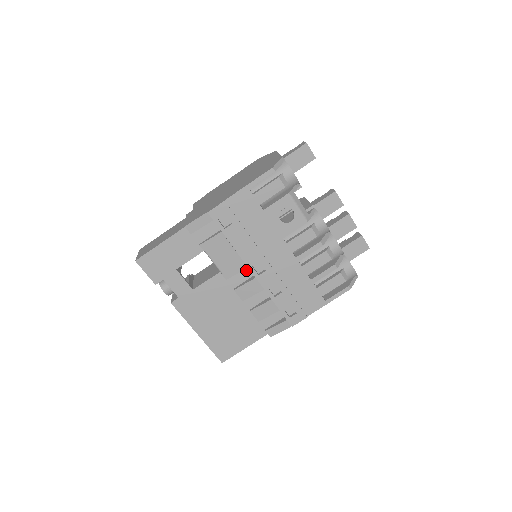
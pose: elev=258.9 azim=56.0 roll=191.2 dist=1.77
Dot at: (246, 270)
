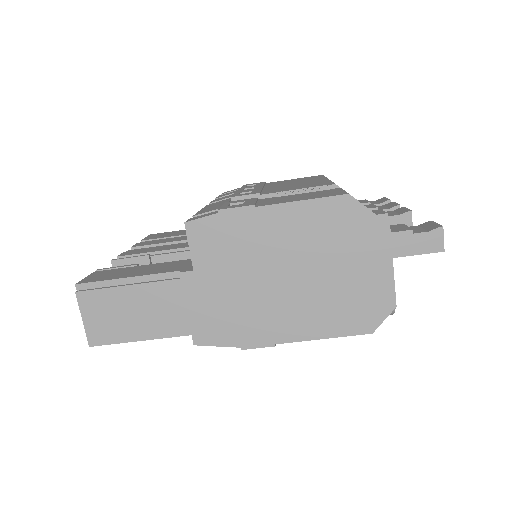
Dot at: occluded
